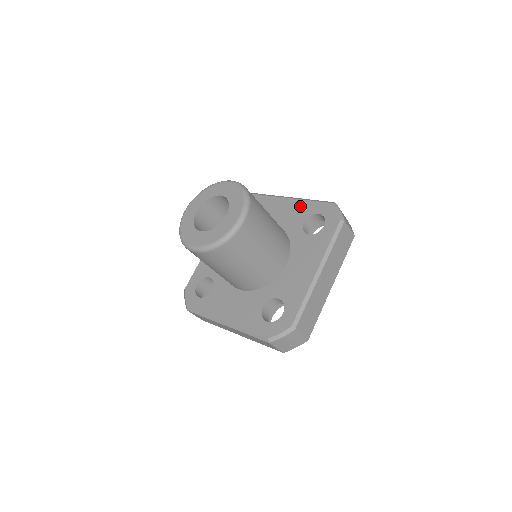
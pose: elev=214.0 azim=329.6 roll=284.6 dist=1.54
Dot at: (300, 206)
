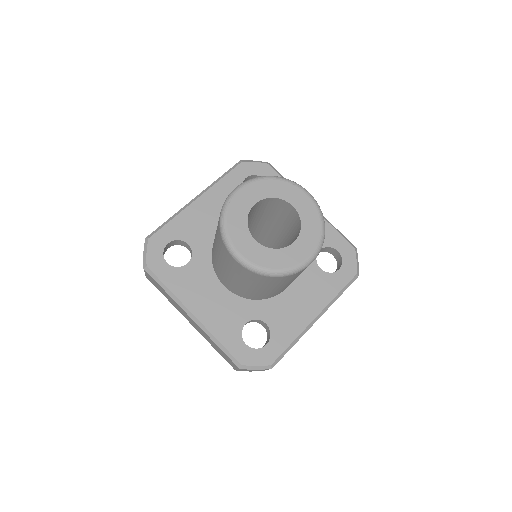
Dot at: occluded
